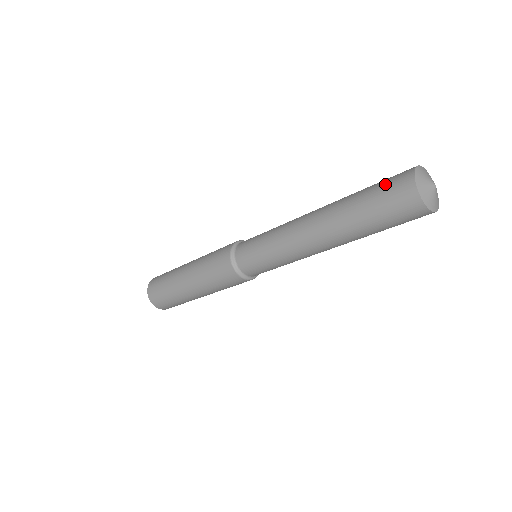
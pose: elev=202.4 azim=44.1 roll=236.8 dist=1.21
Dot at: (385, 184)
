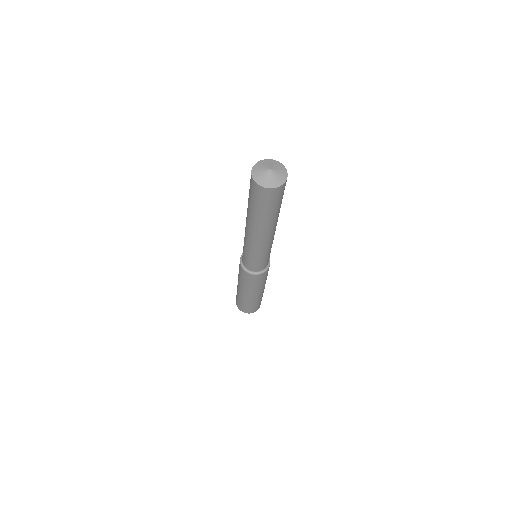
Dot at: occluded
